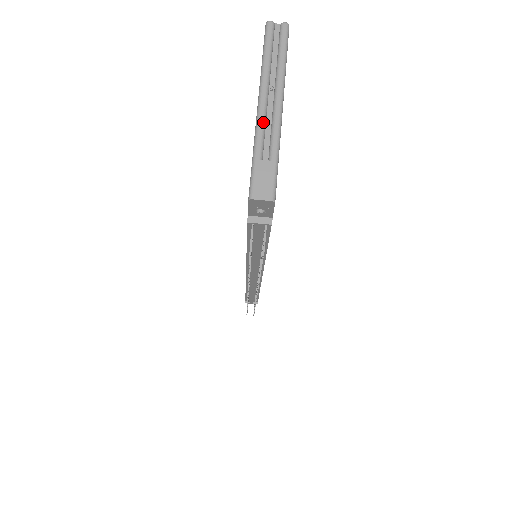
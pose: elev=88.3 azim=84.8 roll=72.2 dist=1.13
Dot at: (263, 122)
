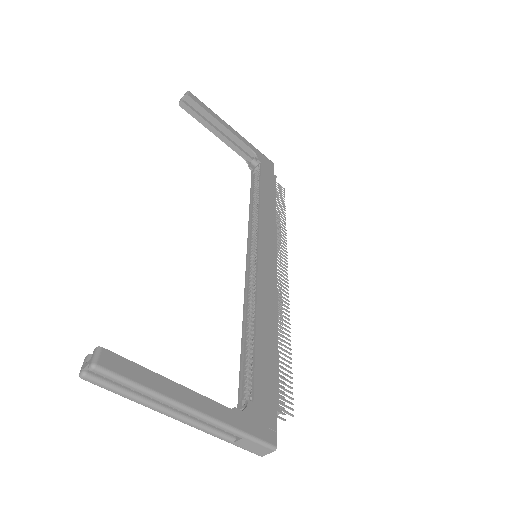
Dot at: (201, 428)
